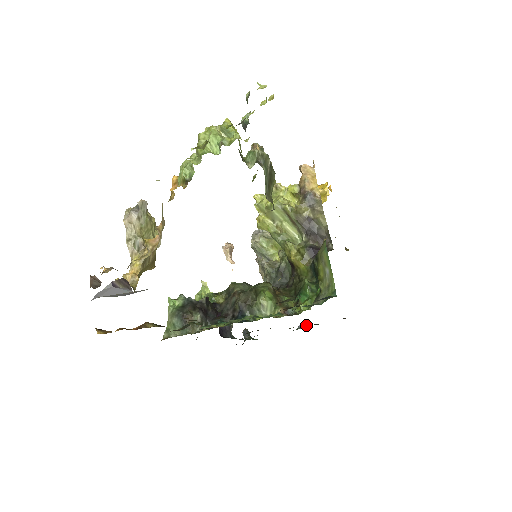
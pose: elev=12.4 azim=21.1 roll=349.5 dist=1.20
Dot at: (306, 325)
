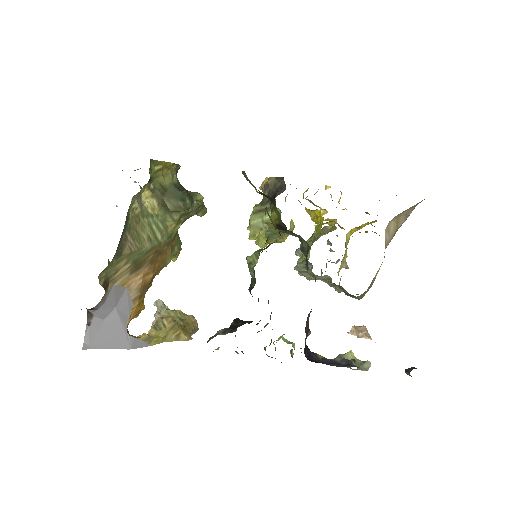
Dot at: occluded
